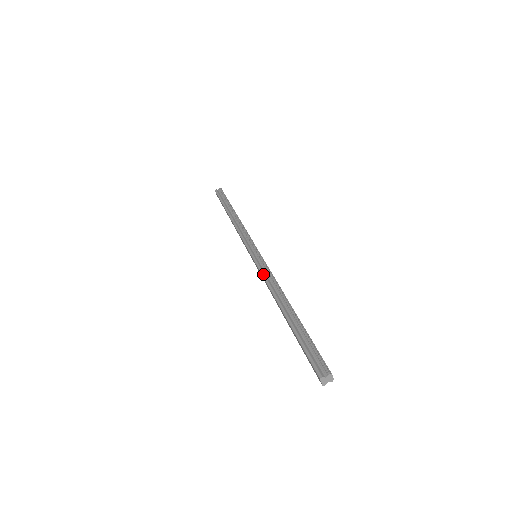
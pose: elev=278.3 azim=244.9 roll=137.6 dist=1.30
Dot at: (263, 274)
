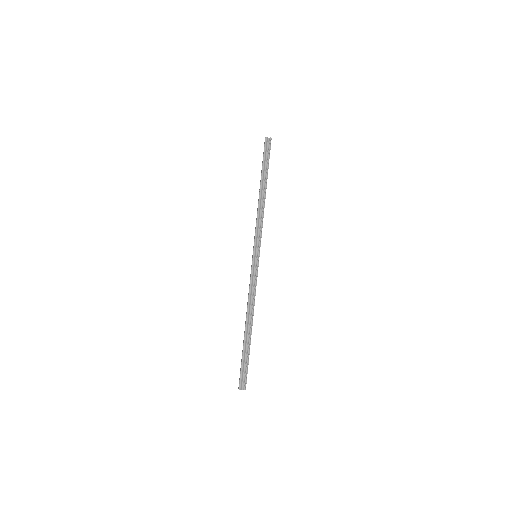
Dot at: (251, 284)
